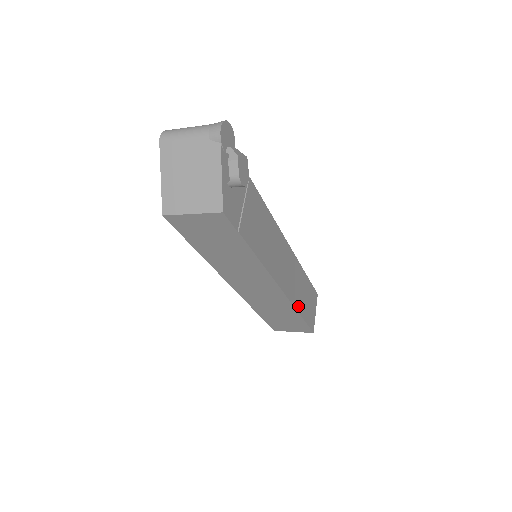
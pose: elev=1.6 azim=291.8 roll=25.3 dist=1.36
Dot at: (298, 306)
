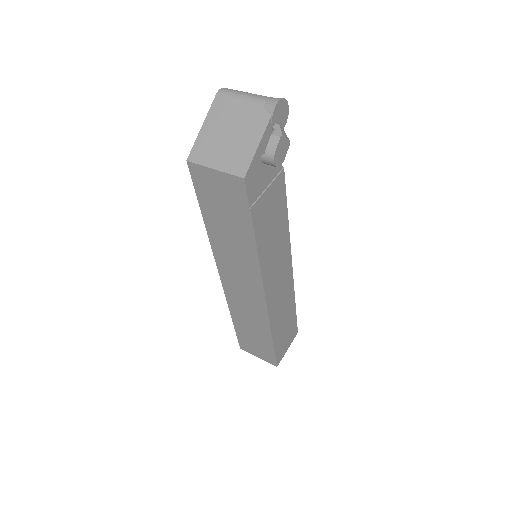
Dot at: (274, 328)
